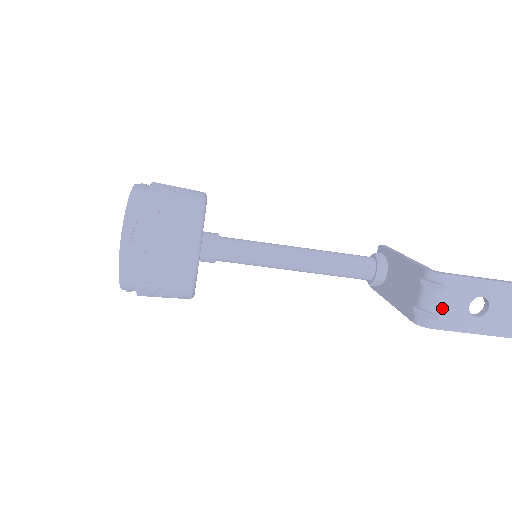
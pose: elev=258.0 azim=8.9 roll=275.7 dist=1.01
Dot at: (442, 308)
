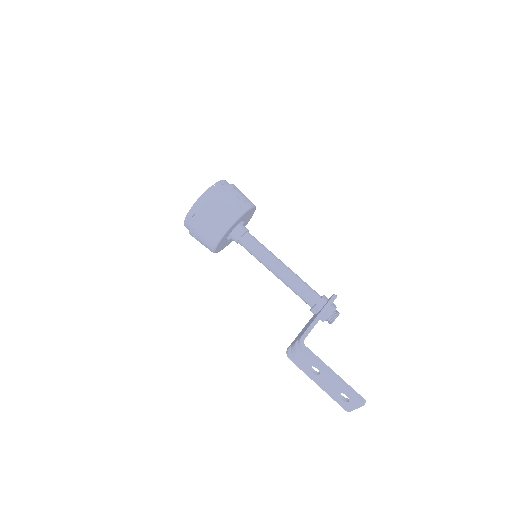
Dot at: (297, 357)
